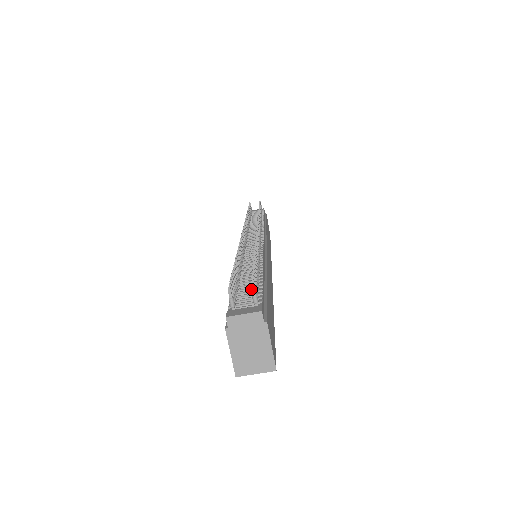
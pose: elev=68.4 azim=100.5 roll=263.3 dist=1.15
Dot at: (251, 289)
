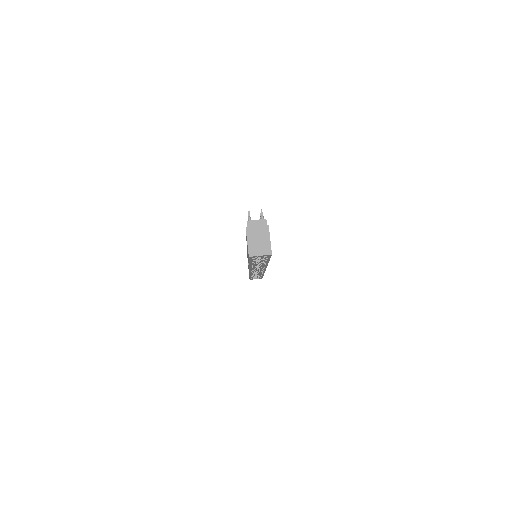
Dot at: occluded
